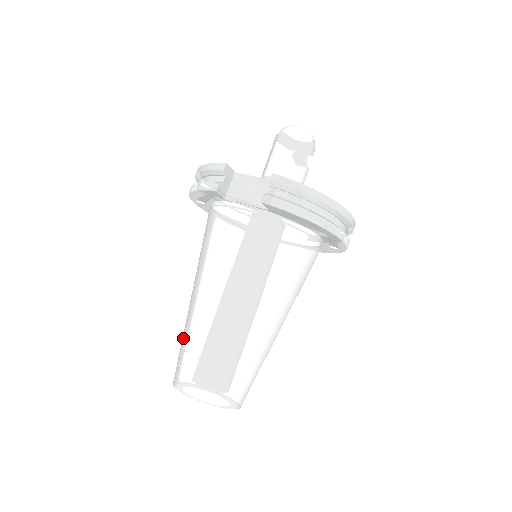
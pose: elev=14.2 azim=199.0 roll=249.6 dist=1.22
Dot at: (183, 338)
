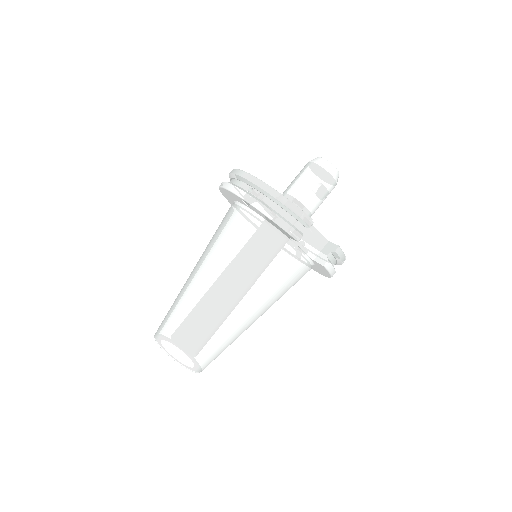
Dot at: (191, 320)
